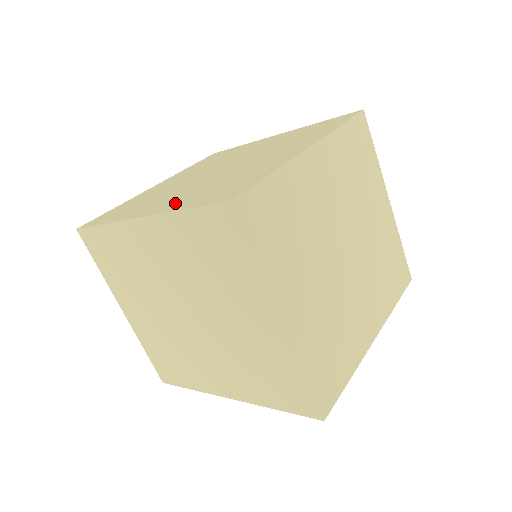
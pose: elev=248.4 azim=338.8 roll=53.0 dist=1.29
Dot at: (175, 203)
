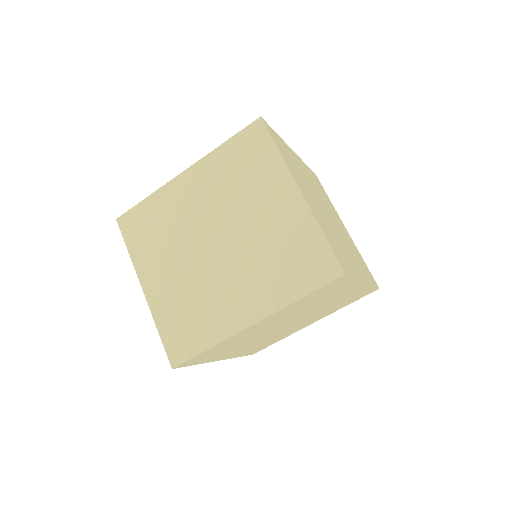
Dot at: occluded
